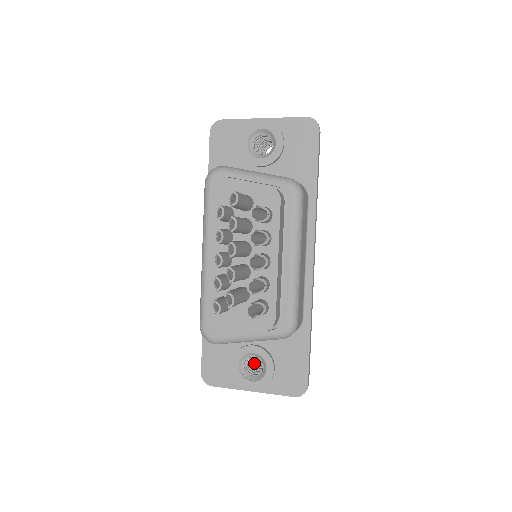
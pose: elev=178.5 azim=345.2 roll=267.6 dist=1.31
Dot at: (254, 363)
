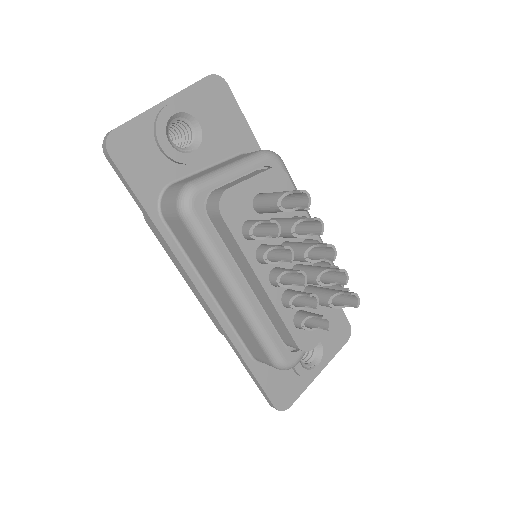
Dot at: occluded
